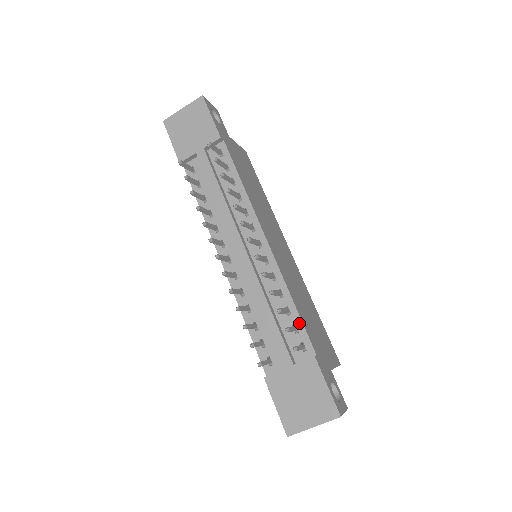
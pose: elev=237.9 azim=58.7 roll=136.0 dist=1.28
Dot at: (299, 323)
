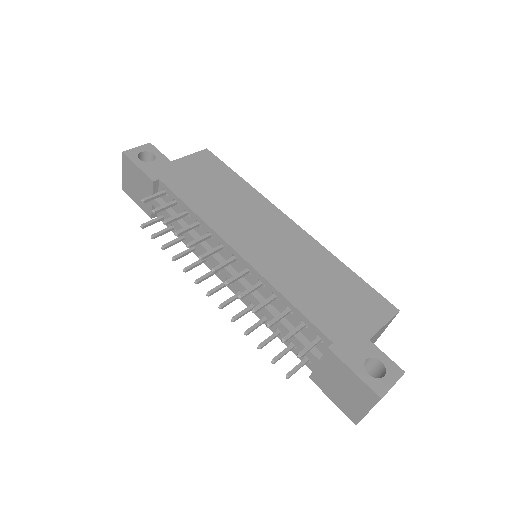
Dot at: (303, 318)
